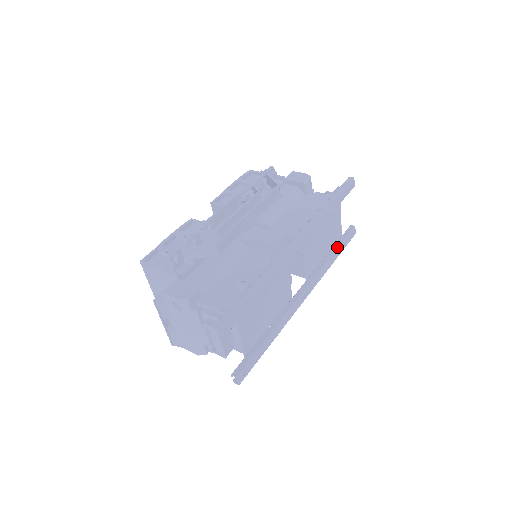
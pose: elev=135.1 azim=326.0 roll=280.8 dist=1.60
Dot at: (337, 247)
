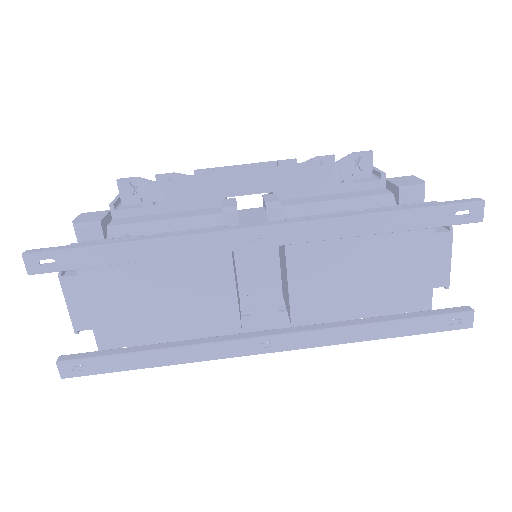
Dot at: (397, 317)
